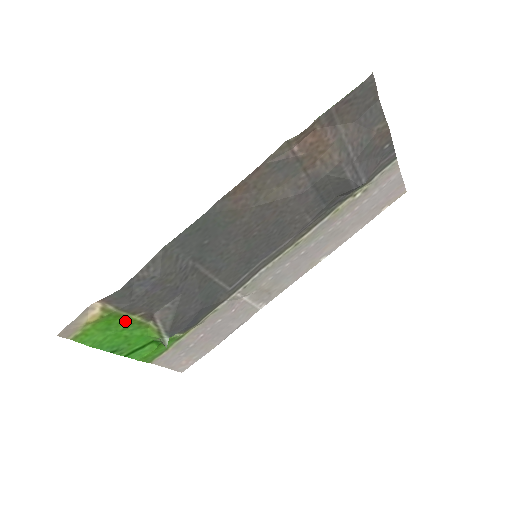
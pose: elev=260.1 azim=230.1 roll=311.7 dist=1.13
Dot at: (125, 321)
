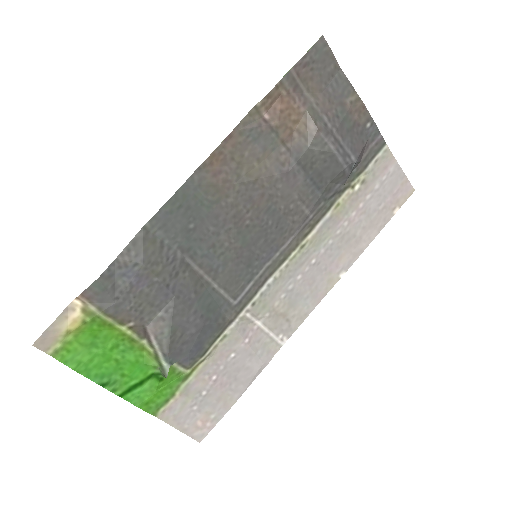
Dot at: (113, 334)
